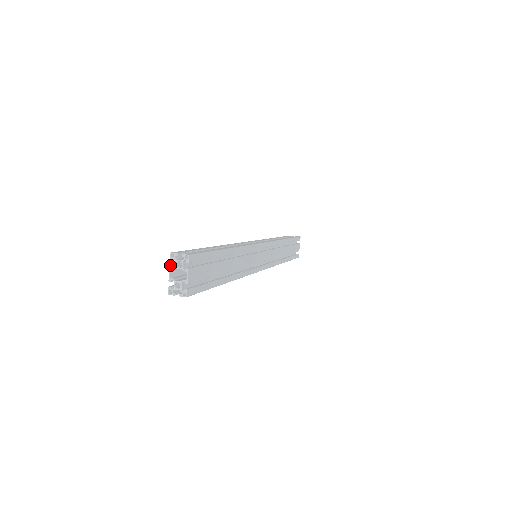
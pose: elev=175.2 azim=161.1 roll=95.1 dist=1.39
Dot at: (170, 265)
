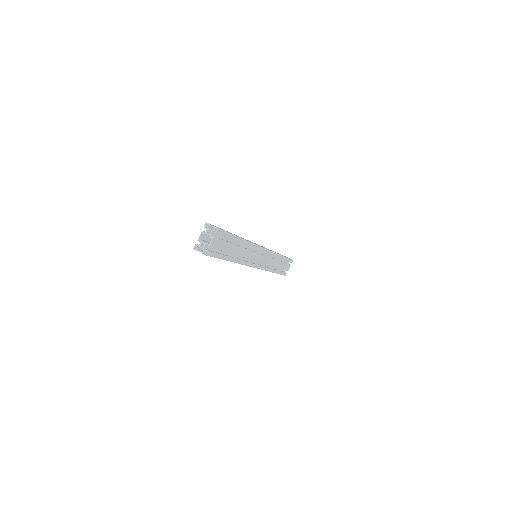
Dot at: occluded
